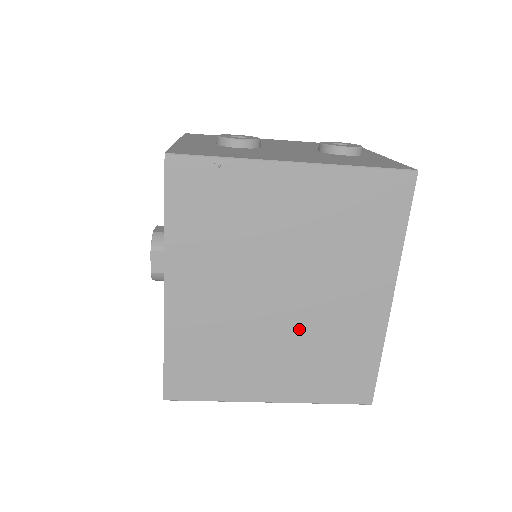
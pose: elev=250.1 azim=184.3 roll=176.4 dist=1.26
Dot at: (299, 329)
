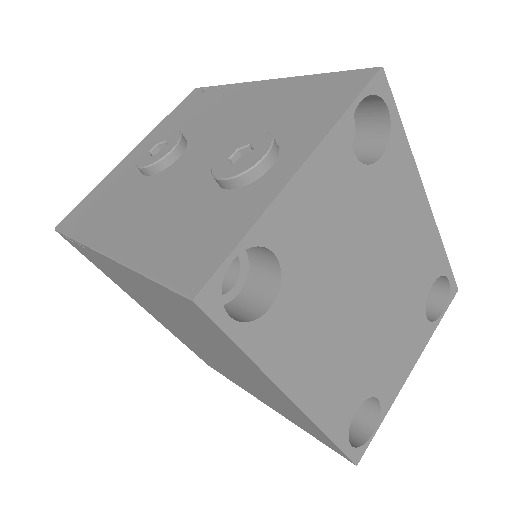
Dot at: (241, 376)
